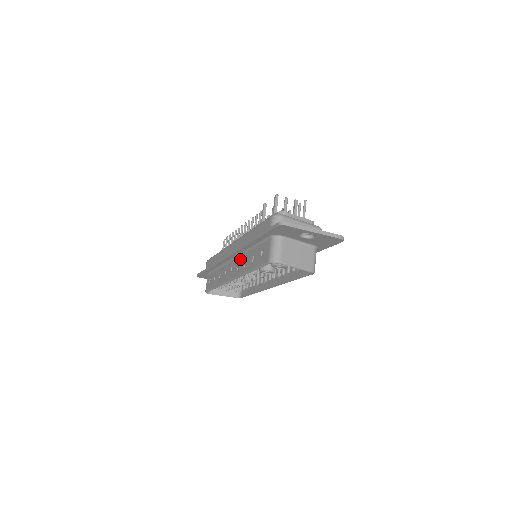
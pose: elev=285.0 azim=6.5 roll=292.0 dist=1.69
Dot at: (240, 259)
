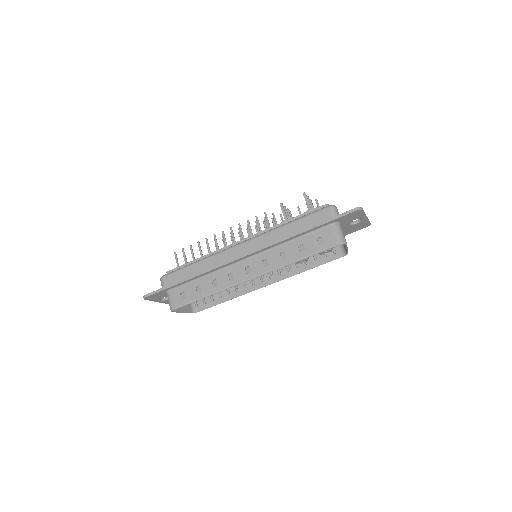
Dot at: (266, 255)
